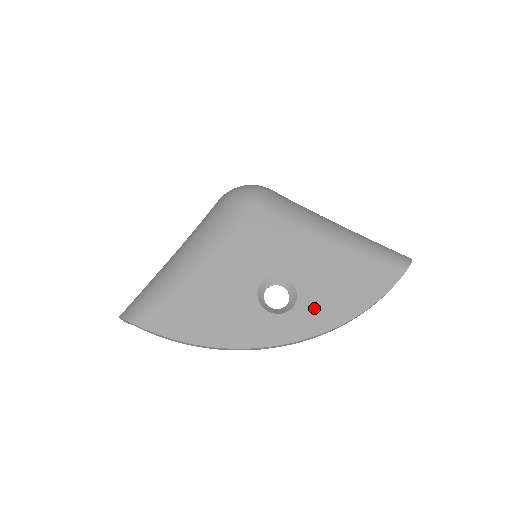
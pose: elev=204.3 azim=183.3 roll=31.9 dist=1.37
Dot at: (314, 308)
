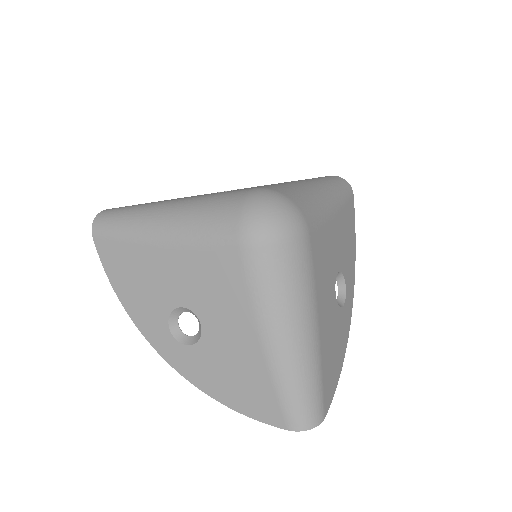
Dot at: (349, 274)
